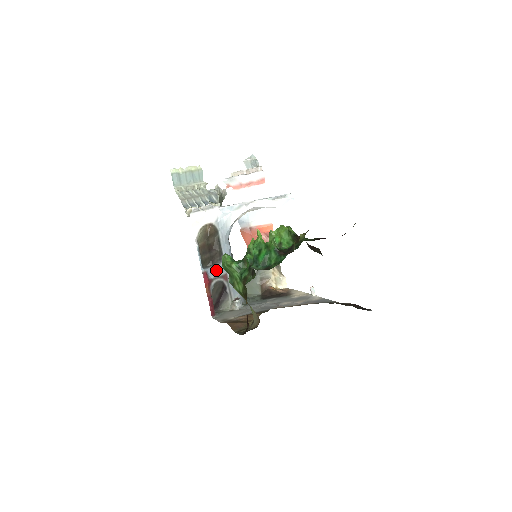
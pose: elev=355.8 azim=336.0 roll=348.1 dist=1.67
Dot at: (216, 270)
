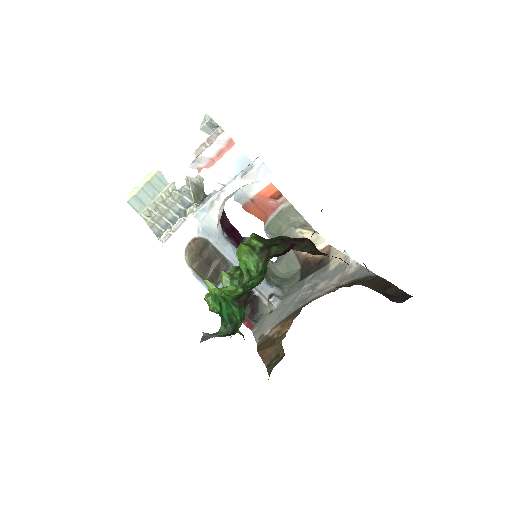
Dot at: occluded
